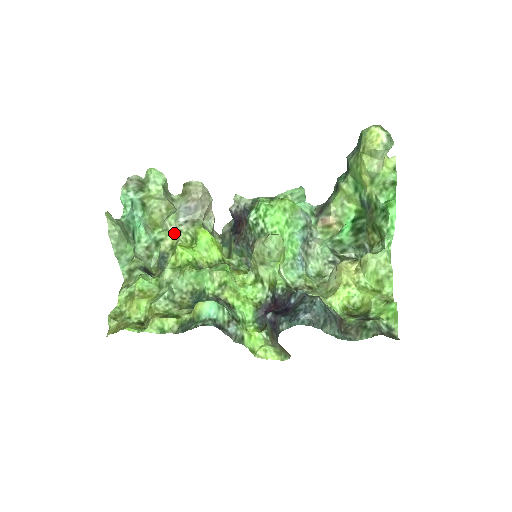
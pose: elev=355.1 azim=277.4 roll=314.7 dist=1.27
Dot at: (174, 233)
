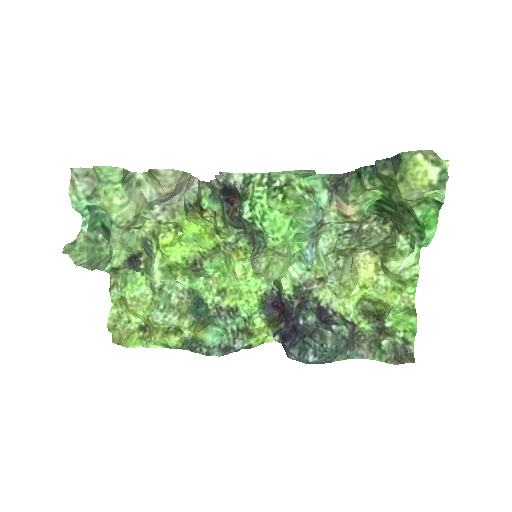
Dot at: (152, 220)
